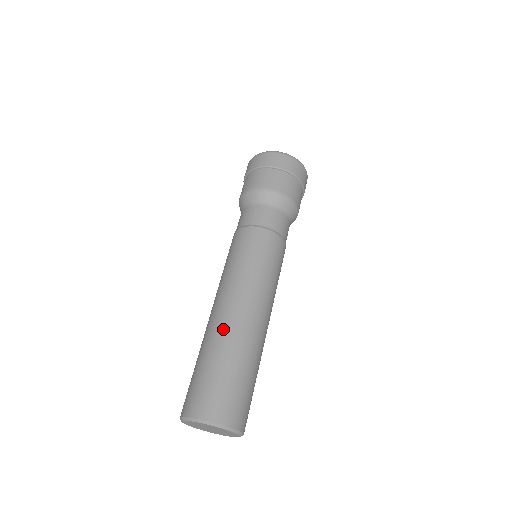
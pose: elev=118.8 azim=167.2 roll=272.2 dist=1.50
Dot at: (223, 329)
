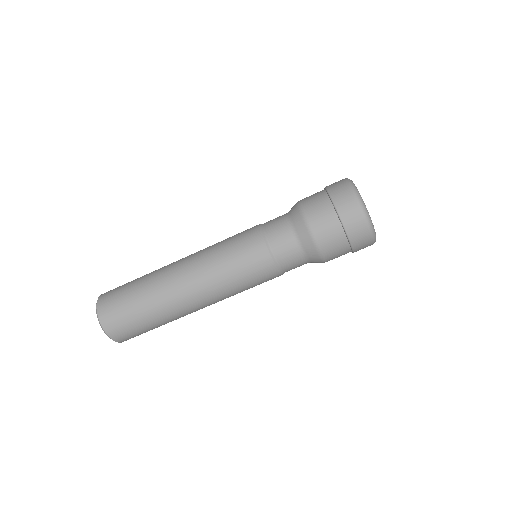
Dot at: (164, 286)
